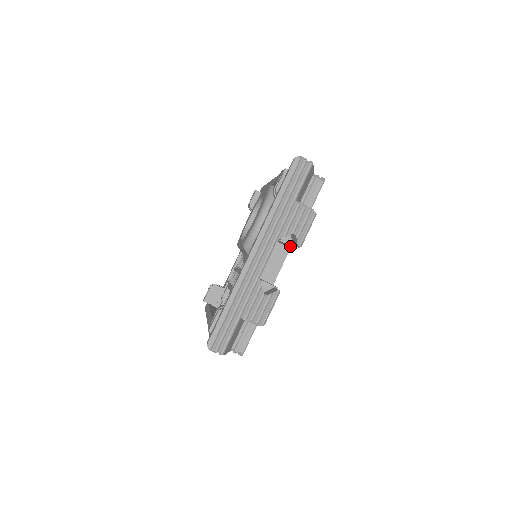
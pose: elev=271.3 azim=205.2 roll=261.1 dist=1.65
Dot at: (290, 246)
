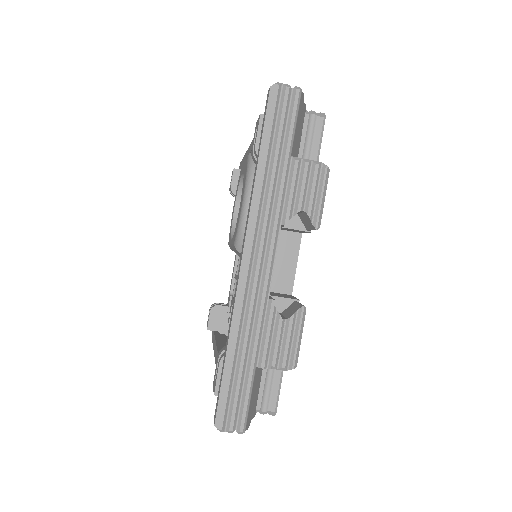
Dot at: (301, 231)
